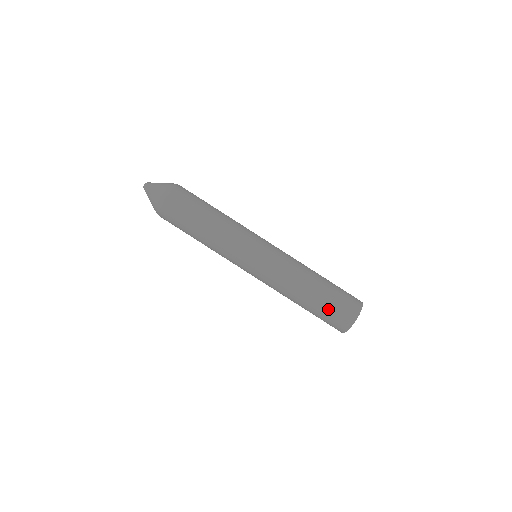
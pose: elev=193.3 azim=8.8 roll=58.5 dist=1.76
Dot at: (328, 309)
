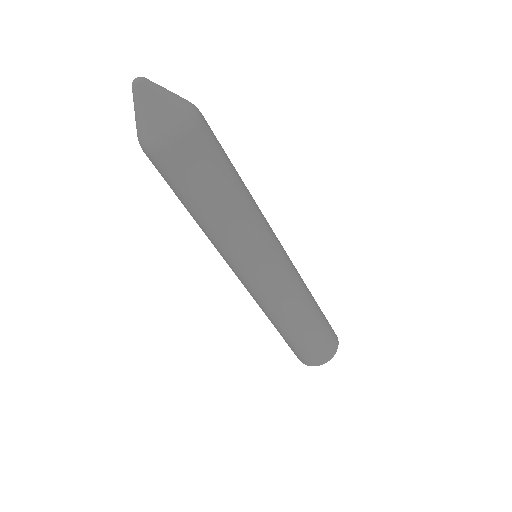
Dot at: (325, 329)
